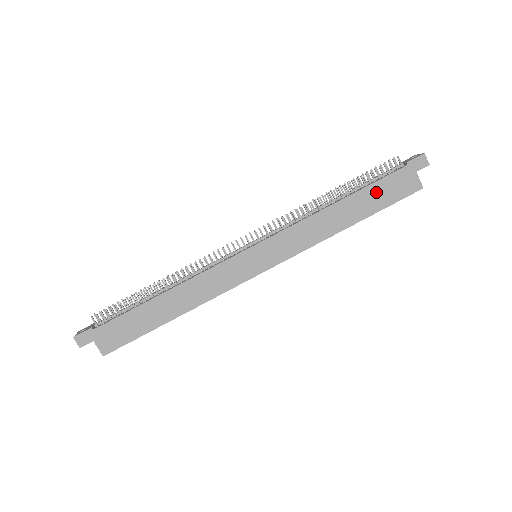
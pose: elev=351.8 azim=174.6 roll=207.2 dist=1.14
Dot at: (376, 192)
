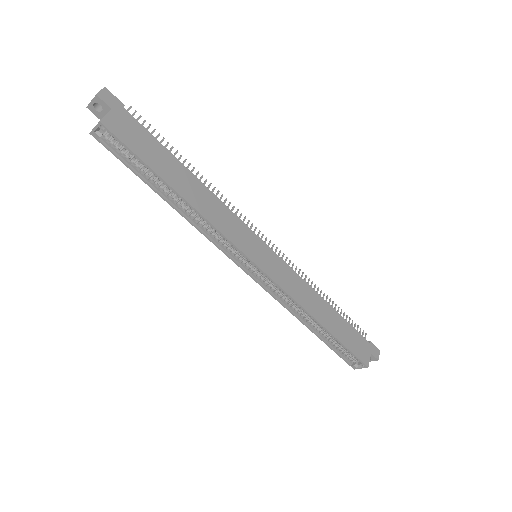
Dot at: (347, 330)
